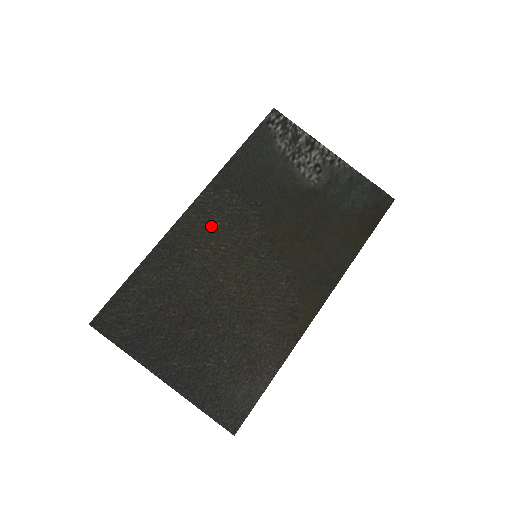
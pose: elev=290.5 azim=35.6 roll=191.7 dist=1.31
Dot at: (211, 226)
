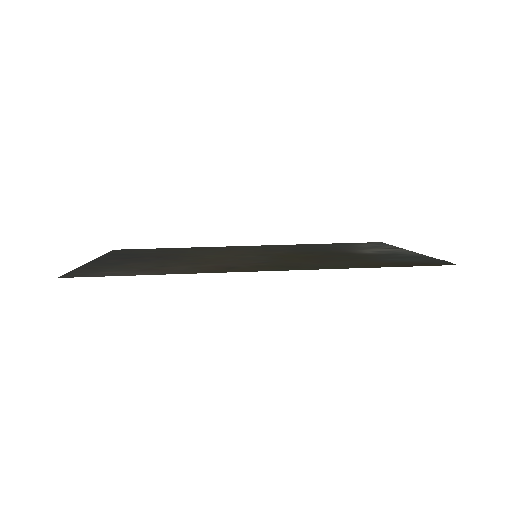
Dot at: (249, 249)
